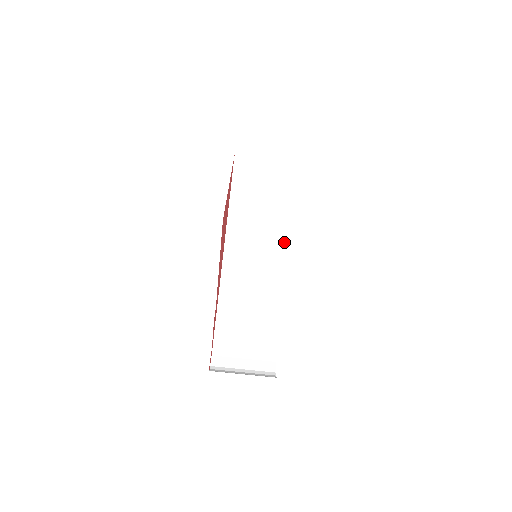
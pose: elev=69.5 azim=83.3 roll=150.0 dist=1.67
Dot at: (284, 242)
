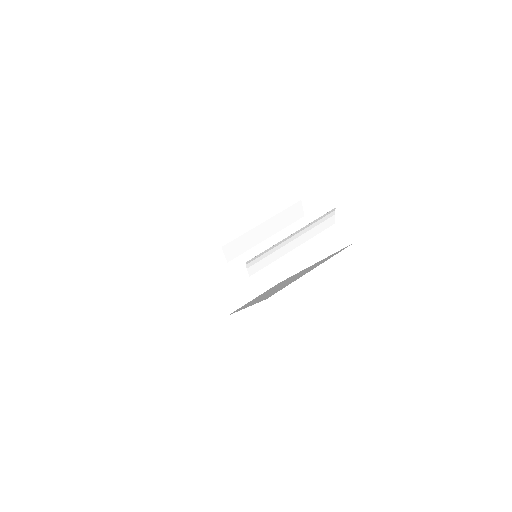
Dot at: occluded
